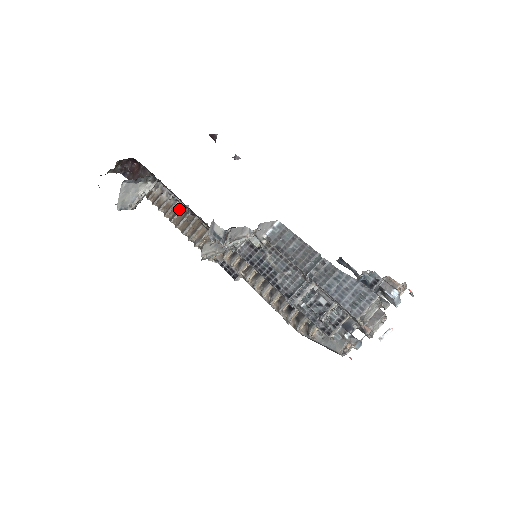
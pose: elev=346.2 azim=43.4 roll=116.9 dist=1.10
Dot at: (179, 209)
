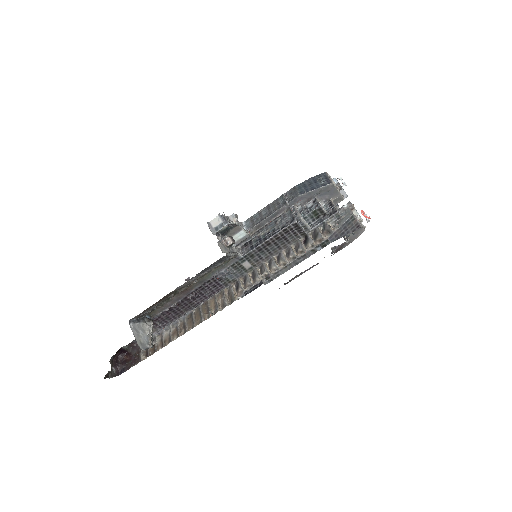
Dot at: (184, 321)
